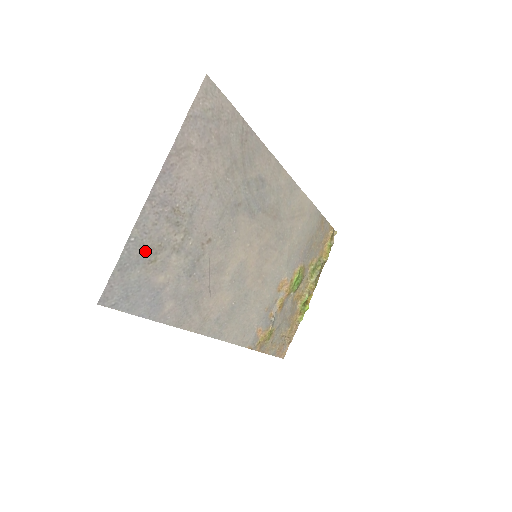
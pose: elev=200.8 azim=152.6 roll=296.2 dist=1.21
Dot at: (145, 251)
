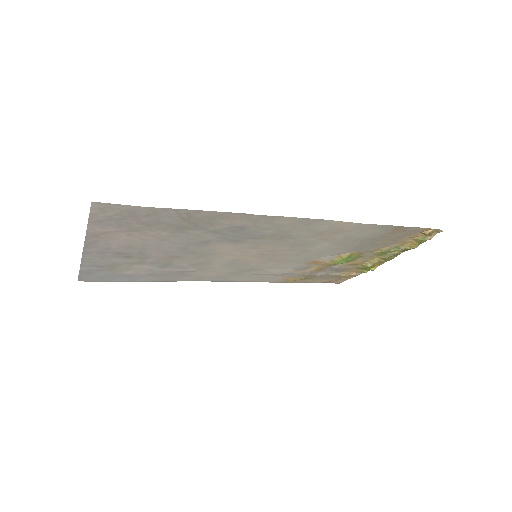
Dot at: (102, 267)
